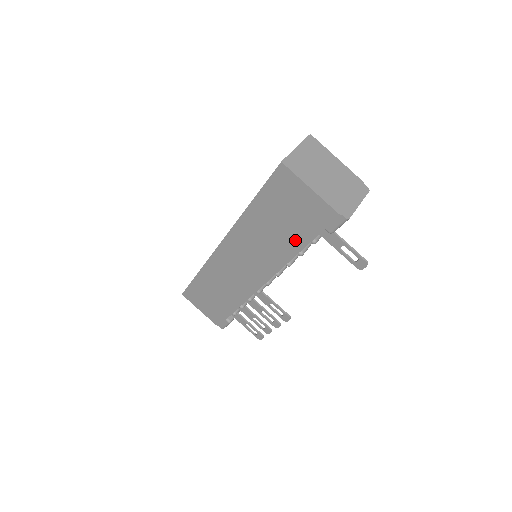
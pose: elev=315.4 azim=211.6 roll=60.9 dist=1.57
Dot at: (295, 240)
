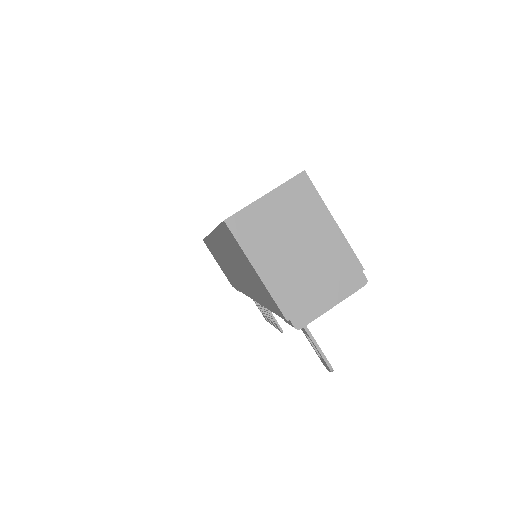
Dot at: (259, 295)
